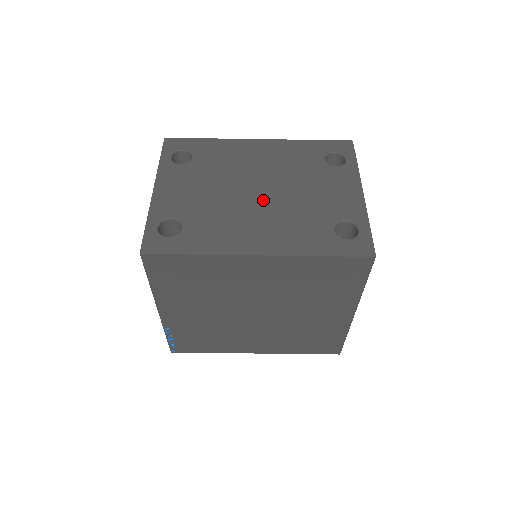
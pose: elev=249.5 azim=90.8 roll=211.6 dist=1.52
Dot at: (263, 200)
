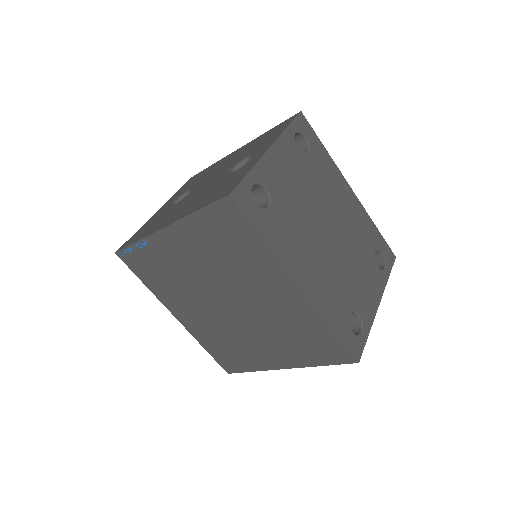
Dot at: (327, 244)
